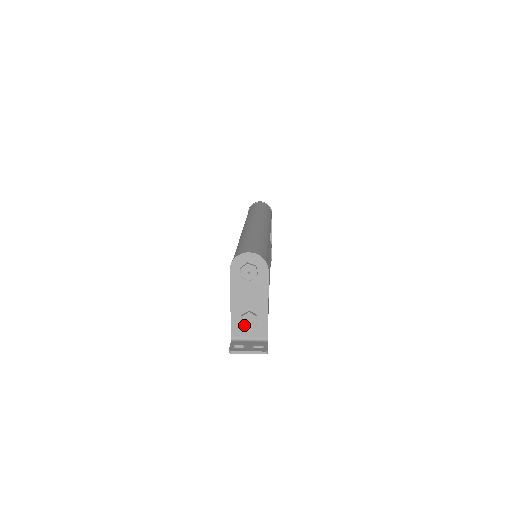
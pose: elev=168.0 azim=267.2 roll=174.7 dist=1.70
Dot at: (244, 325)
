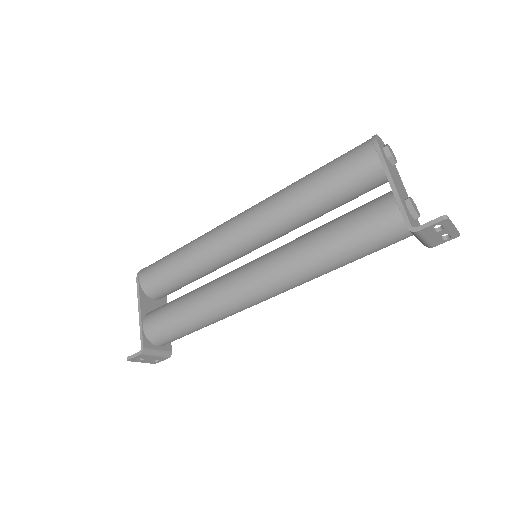
Dot at: (415, 210)
